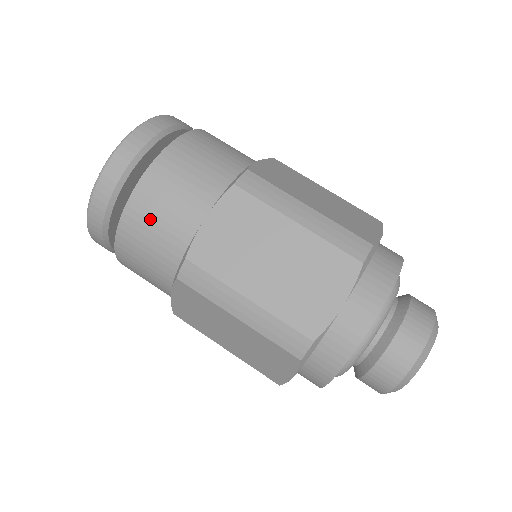
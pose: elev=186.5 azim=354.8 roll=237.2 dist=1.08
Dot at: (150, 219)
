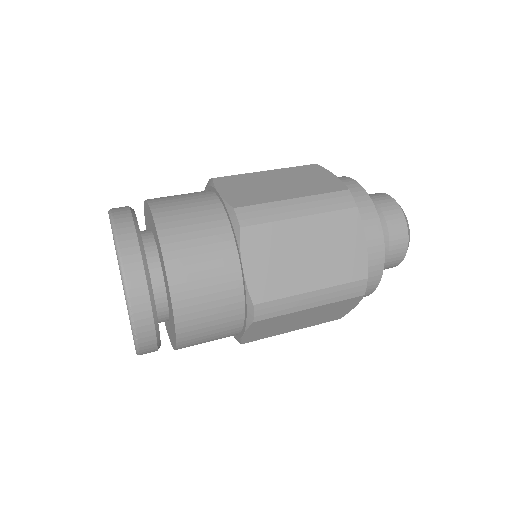
Dot at: (200, 303)
